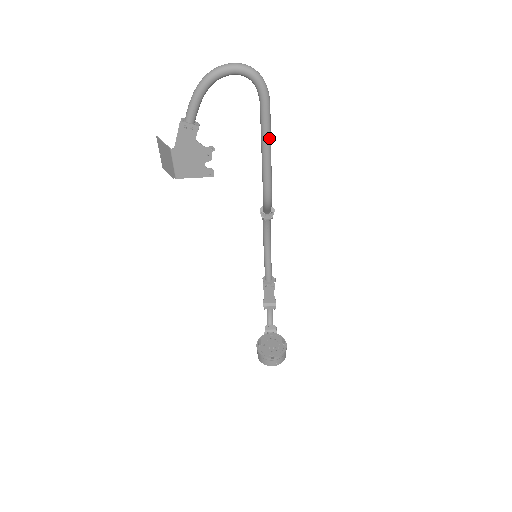
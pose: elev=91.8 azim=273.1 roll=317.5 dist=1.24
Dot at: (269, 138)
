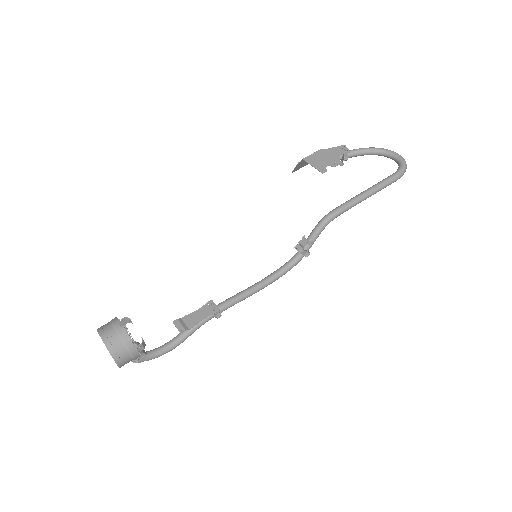
Dot at: (376, 189)
